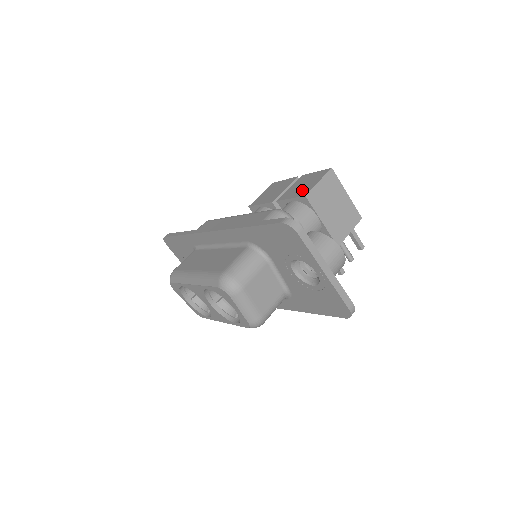
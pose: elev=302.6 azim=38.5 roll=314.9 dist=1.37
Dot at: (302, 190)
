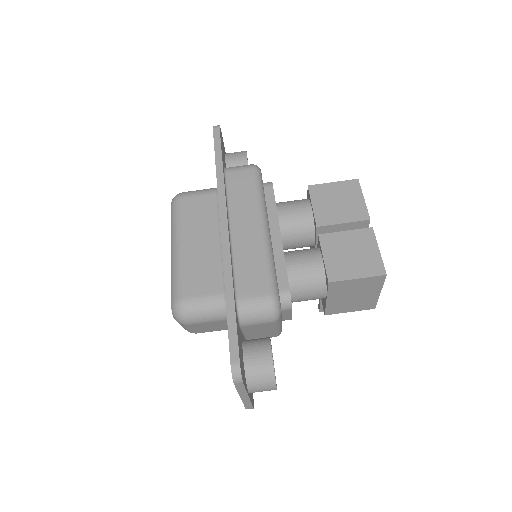
Dot at: (339, 265)
